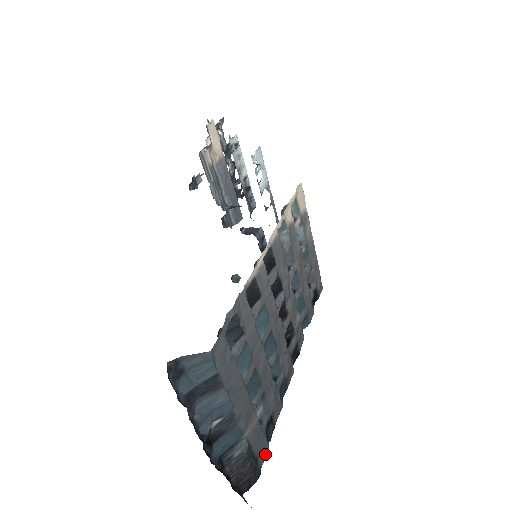
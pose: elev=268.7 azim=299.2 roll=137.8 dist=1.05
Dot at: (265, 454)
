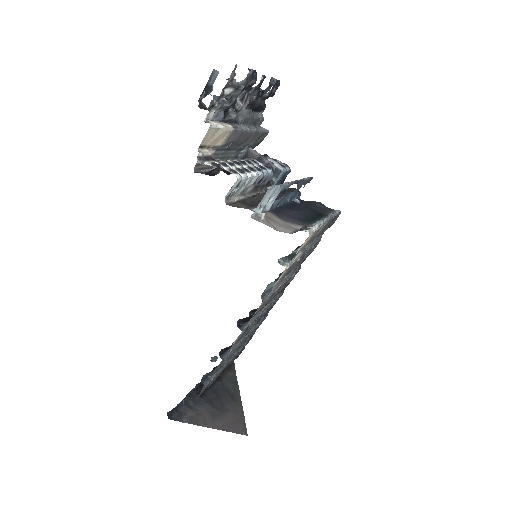
Dot at: (248, 342)
